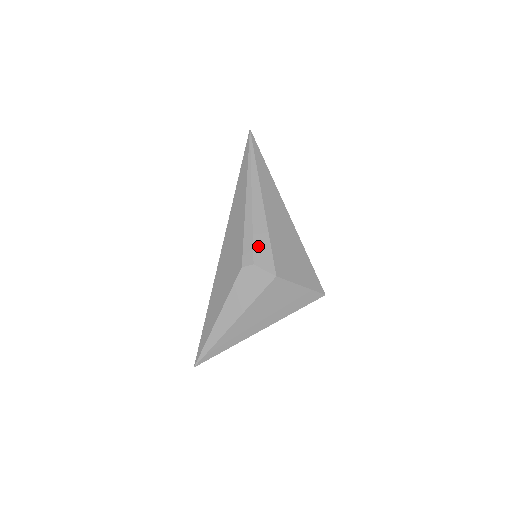
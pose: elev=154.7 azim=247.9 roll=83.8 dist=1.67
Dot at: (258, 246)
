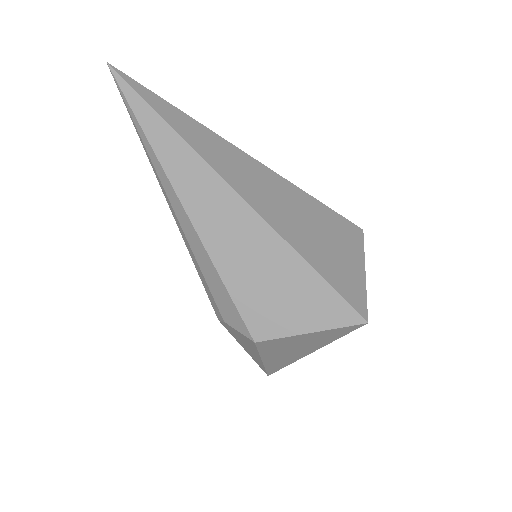
Dot at: (216, 294)
